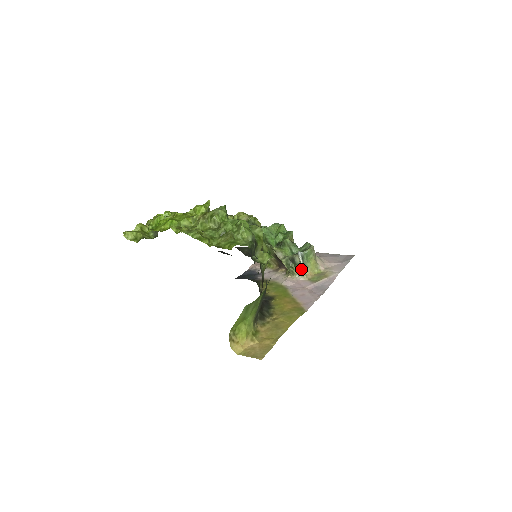
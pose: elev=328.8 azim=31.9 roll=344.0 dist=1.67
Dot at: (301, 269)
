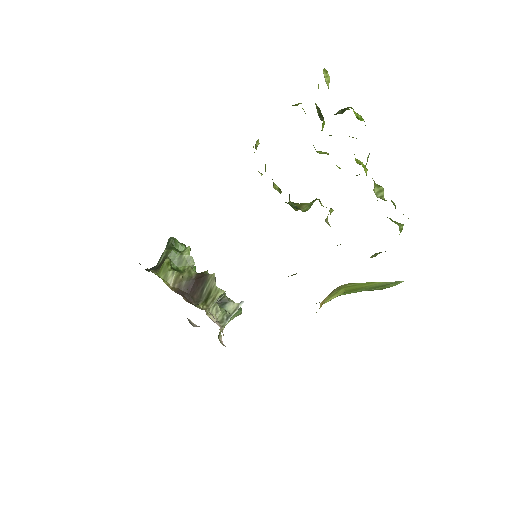
Dot at: (227, 318)
